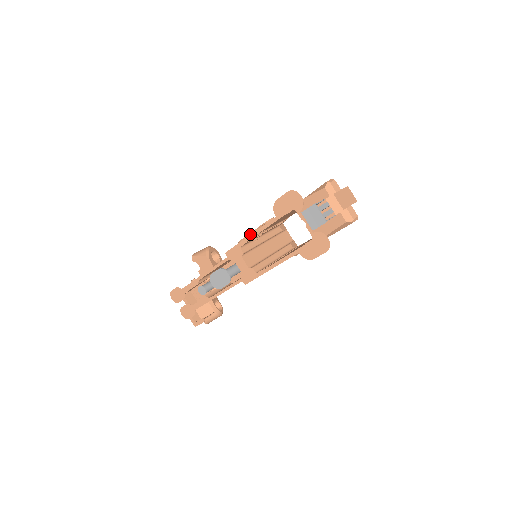
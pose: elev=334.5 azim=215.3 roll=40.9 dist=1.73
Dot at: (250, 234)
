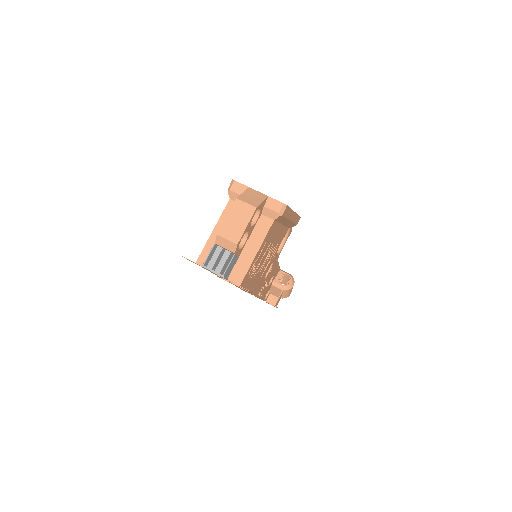
Dot at: occluded
